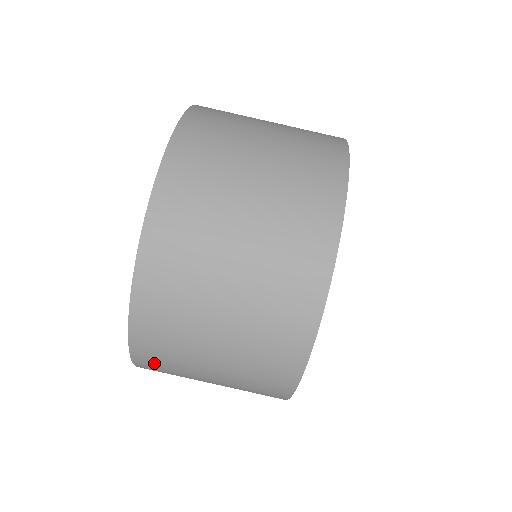
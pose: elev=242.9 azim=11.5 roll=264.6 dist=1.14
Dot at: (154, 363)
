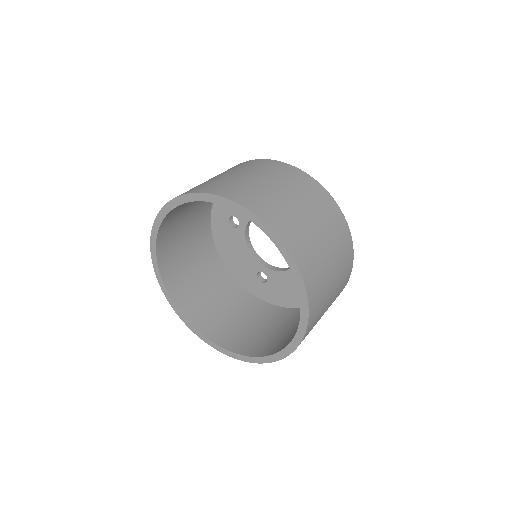
Dot at: occluded
